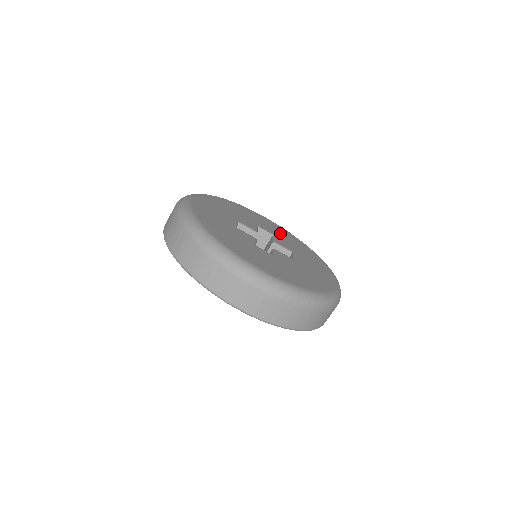
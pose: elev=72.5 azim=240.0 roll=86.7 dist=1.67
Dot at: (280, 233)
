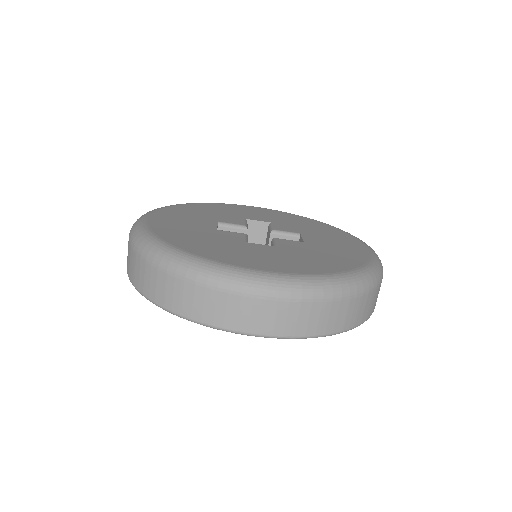
Dot at: (278, 218)
